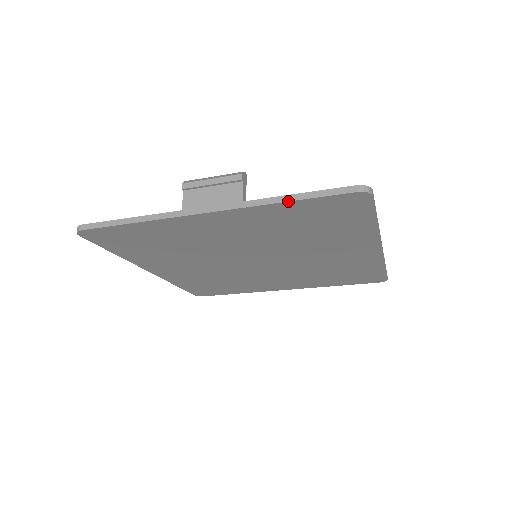
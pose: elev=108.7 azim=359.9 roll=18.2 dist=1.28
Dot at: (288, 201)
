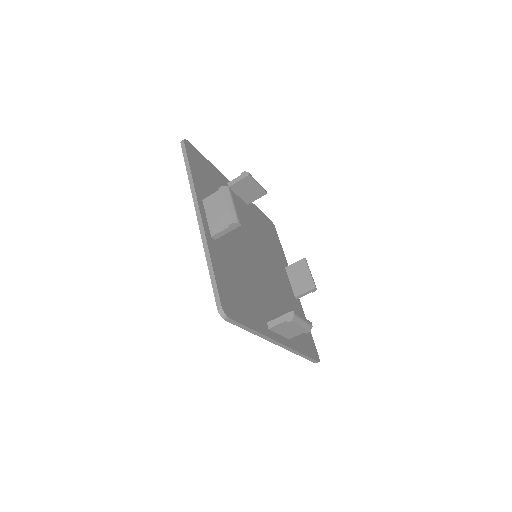
Dot at: (208, 265)
